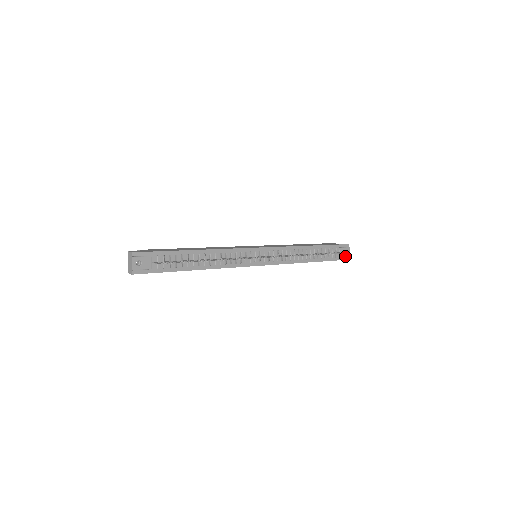
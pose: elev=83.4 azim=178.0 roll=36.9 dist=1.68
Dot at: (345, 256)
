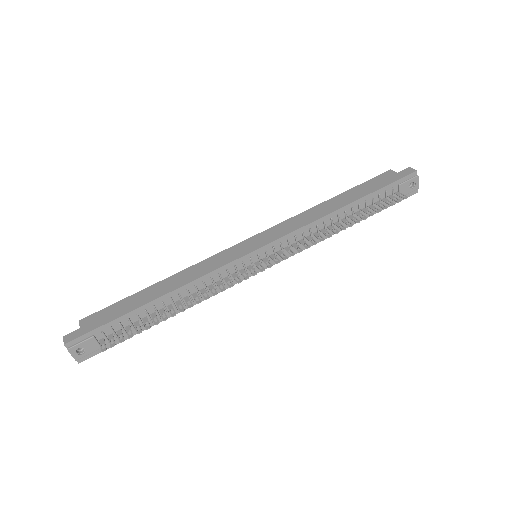
Dot at: (411, 191)
